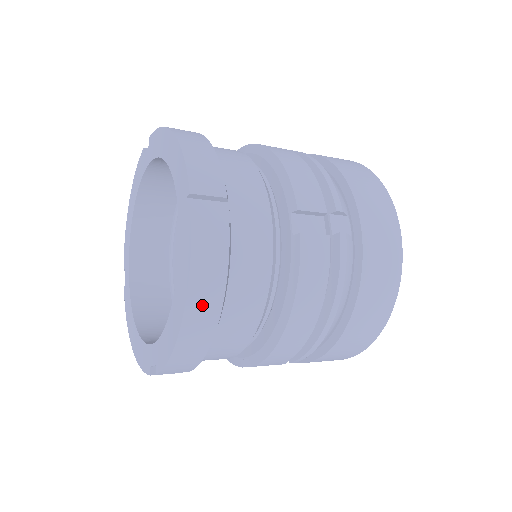
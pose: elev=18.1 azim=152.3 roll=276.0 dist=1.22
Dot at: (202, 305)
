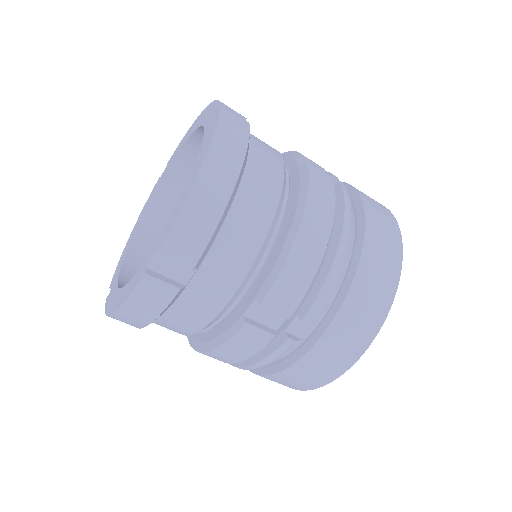
Dot at: (225, 153)
